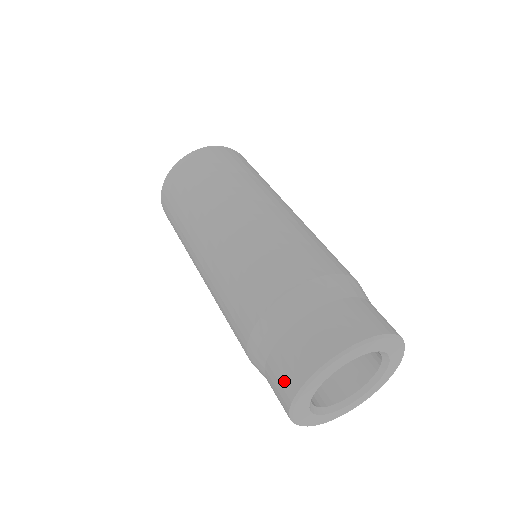
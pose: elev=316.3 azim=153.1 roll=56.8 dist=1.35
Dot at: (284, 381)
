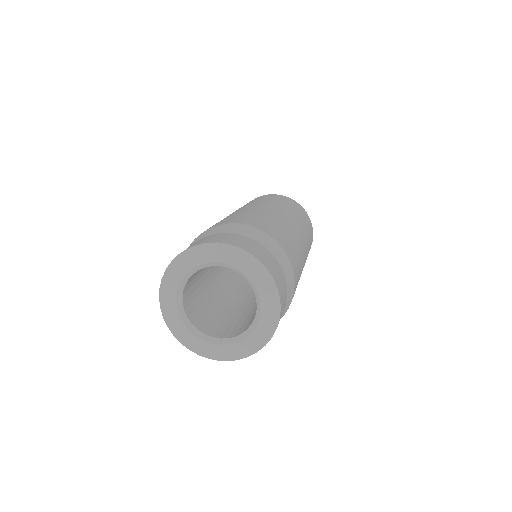
Dot at: occluded
